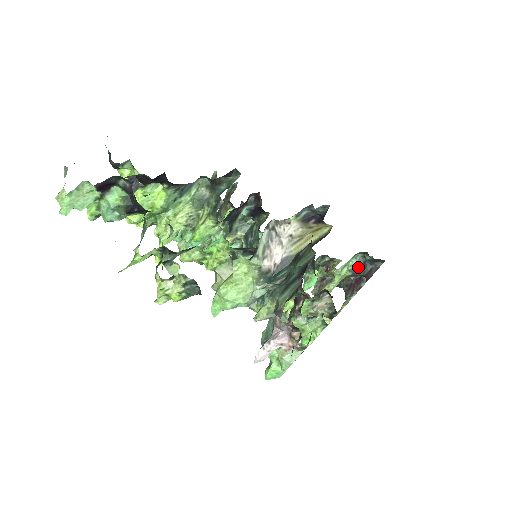
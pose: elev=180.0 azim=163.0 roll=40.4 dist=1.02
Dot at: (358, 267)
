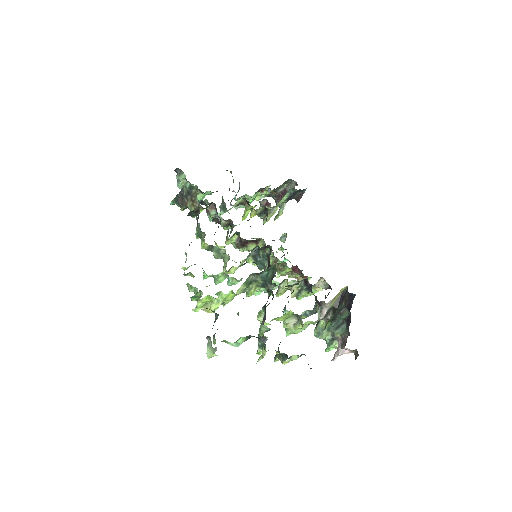
Dot at: (290, 196)
